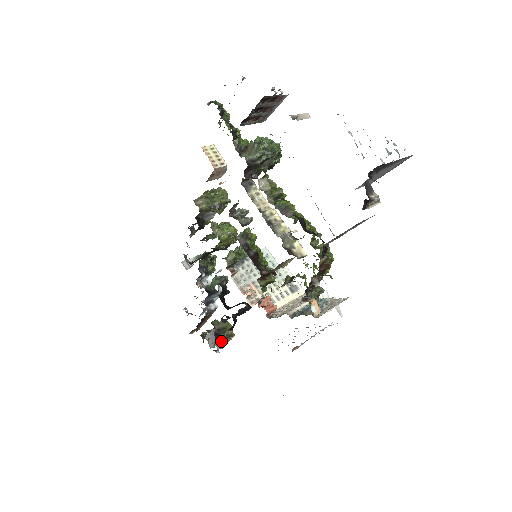
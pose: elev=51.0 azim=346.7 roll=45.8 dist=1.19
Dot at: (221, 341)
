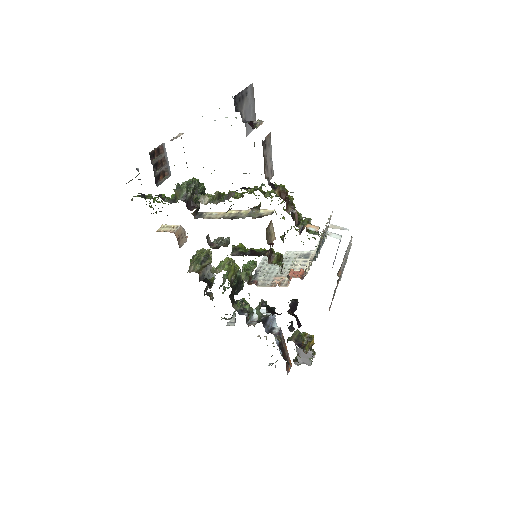
Dot at: (308, 347)
